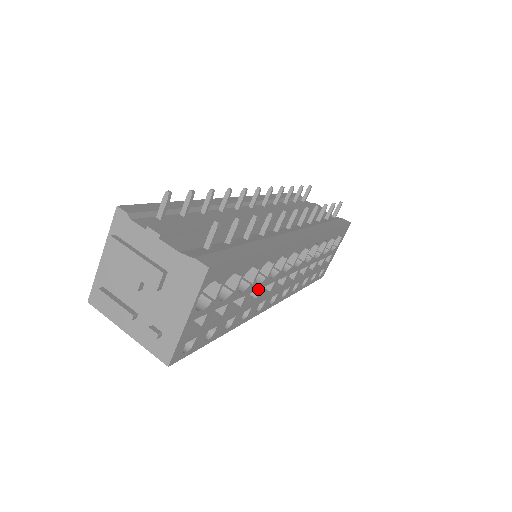
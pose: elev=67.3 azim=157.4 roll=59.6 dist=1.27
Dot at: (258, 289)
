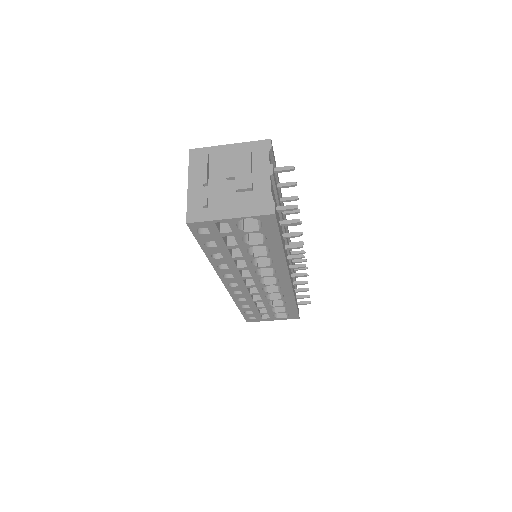
Dot at: (245, 265)
